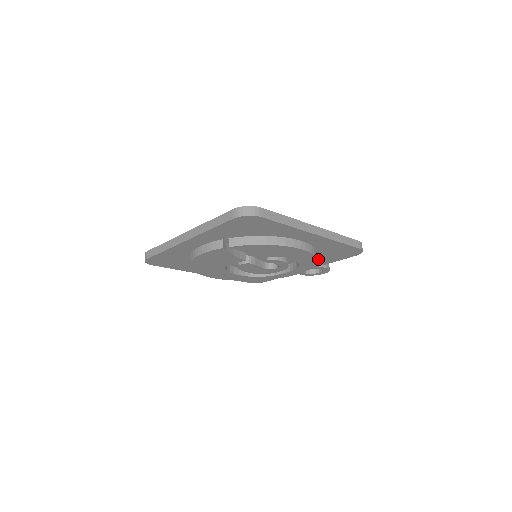
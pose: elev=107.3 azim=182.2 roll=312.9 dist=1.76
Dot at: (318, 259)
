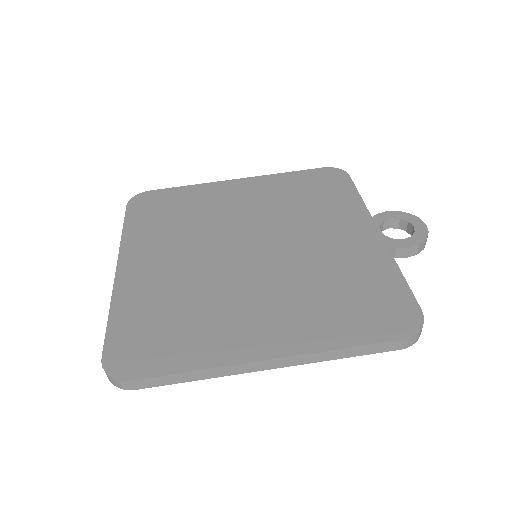
Dot at: occluded
